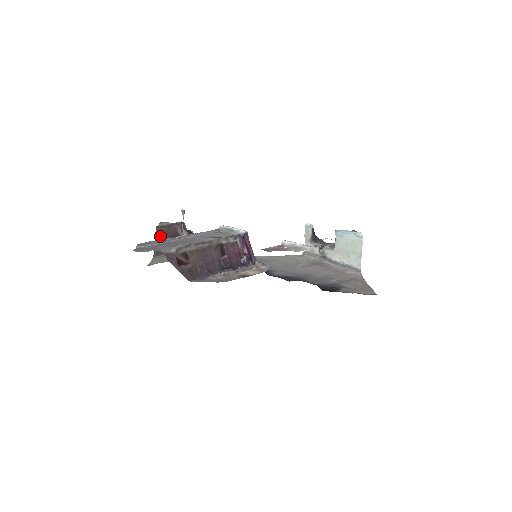
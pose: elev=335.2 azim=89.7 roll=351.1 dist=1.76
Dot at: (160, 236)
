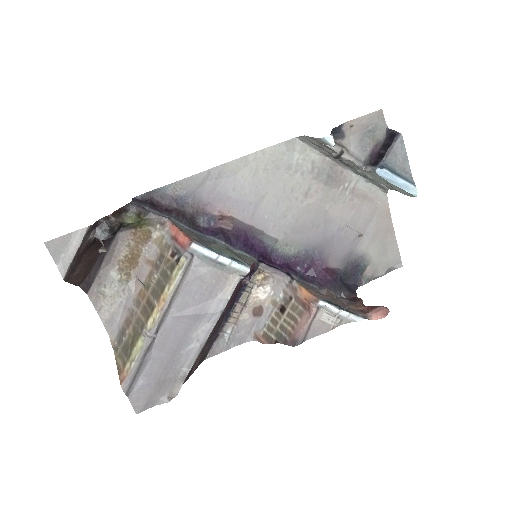
Dot at: (76, 275)
